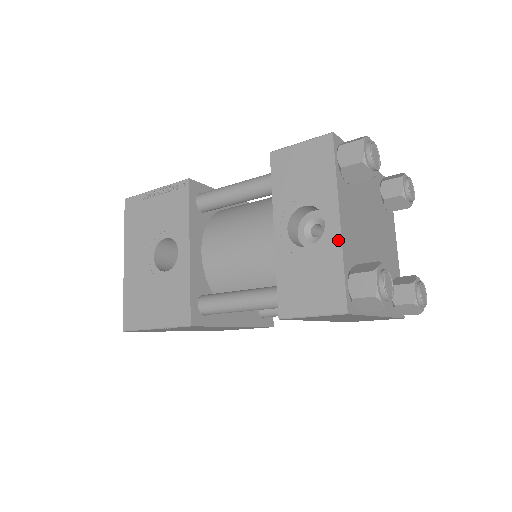
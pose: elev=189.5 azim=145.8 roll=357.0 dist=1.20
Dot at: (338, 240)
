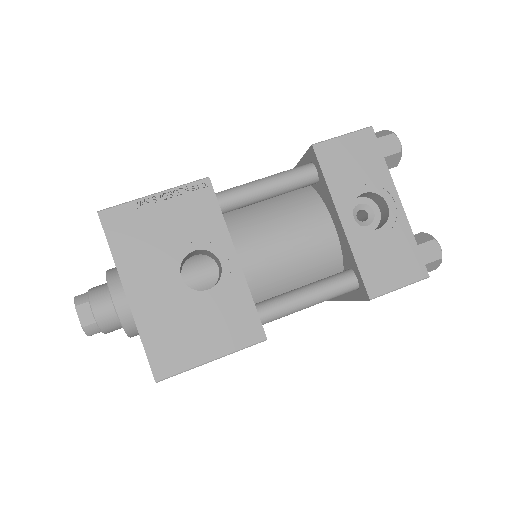
Dot at: (404, 219)
